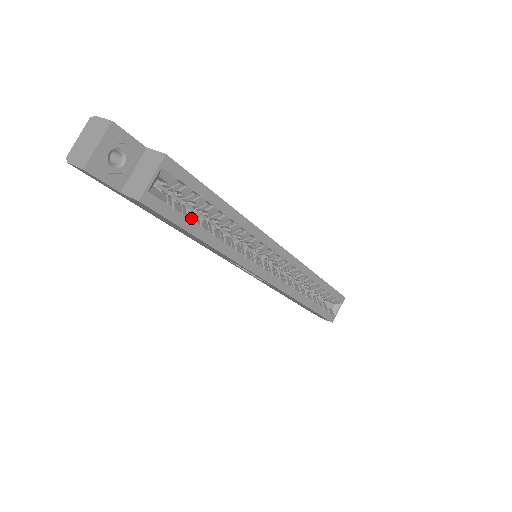
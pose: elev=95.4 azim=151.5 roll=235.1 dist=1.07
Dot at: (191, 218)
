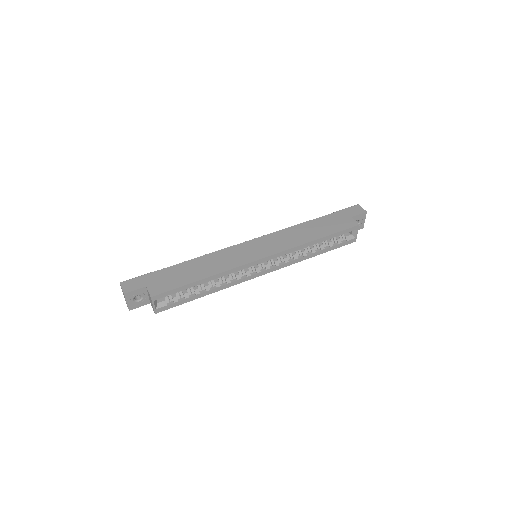
Dot at: (186, 297)
